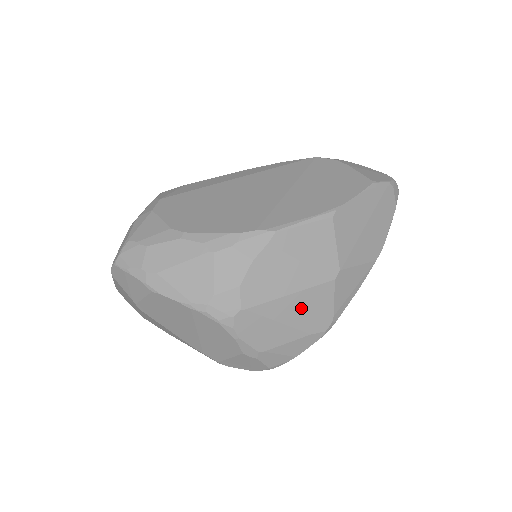
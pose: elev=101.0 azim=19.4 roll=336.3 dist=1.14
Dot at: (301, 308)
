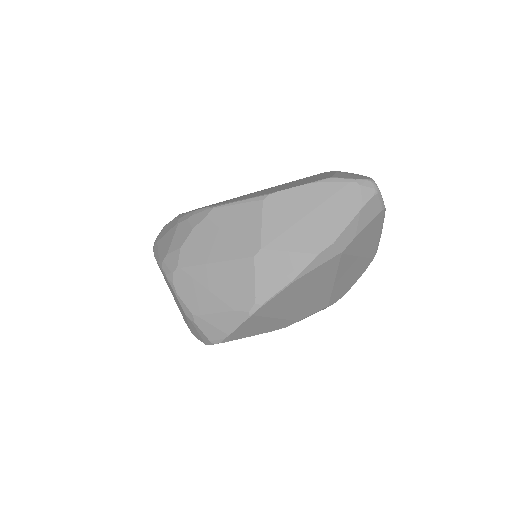
Dot at: (224, 279)
